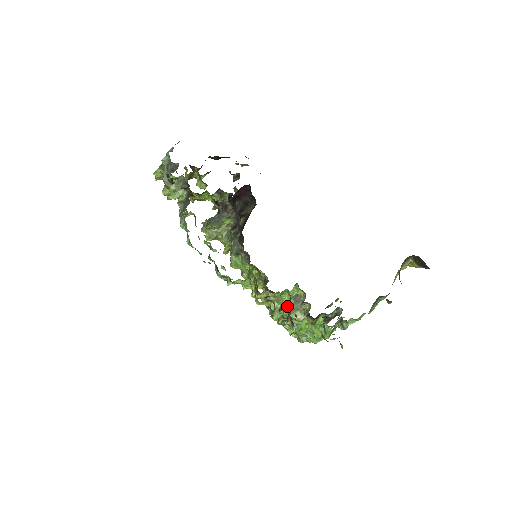
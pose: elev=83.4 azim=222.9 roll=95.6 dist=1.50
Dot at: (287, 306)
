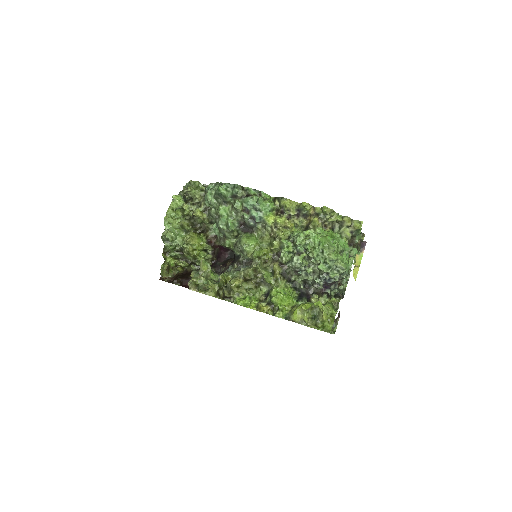
Dot at: occluded
